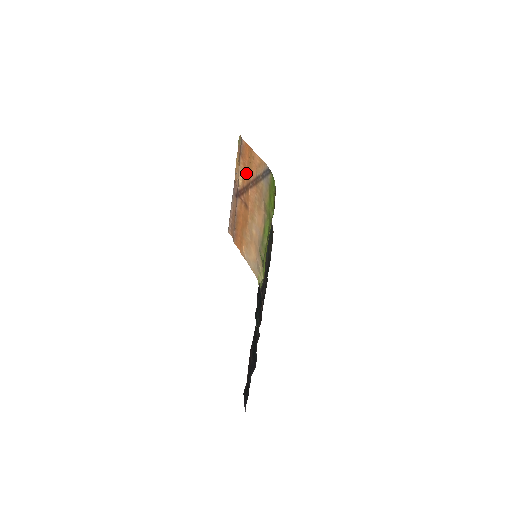
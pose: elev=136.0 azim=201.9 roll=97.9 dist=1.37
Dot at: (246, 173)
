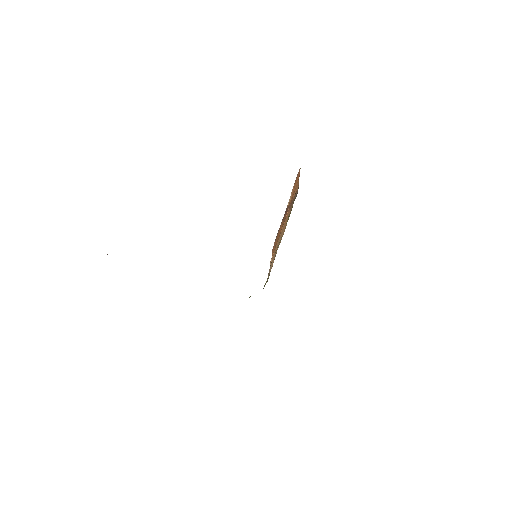
Dot at: (292, 196)
